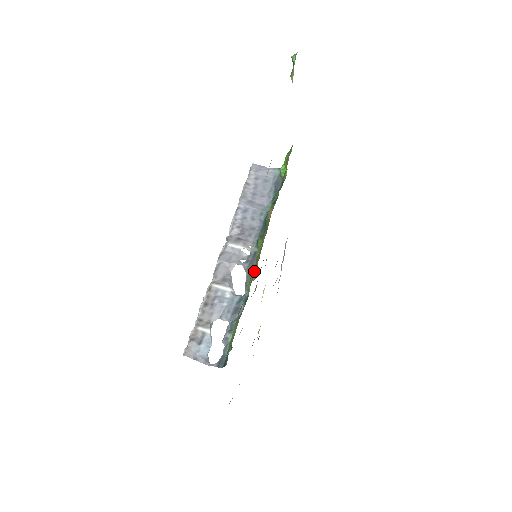
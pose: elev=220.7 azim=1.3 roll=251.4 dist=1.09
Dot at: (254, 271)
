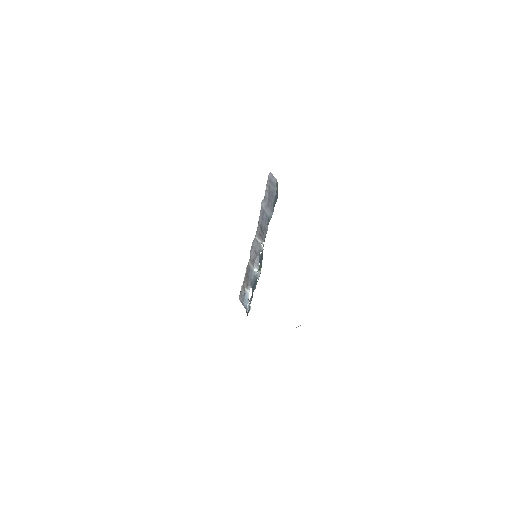
Dot at: occluded
